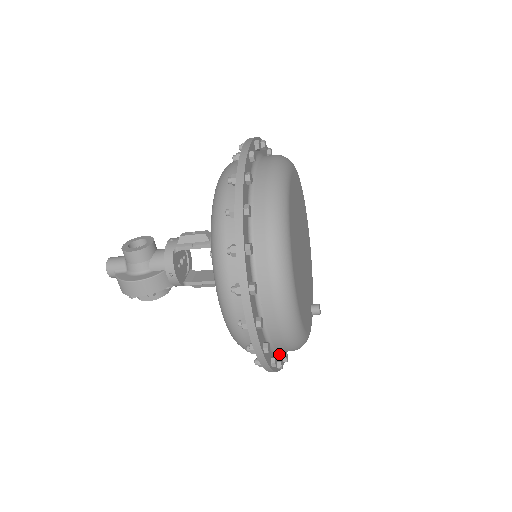
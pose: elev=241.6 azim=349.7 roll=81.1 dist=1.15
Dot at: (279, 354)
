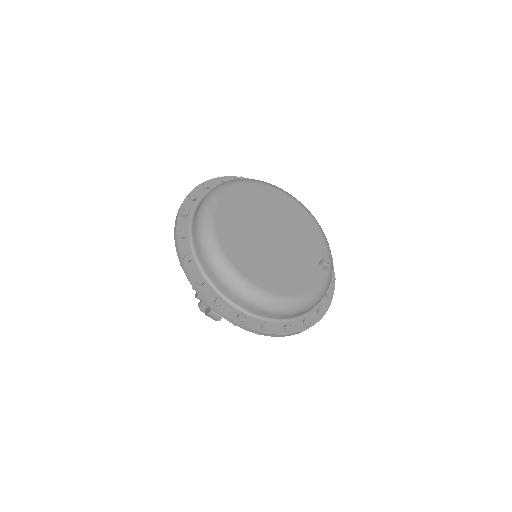
Dot at: (307, 315)
